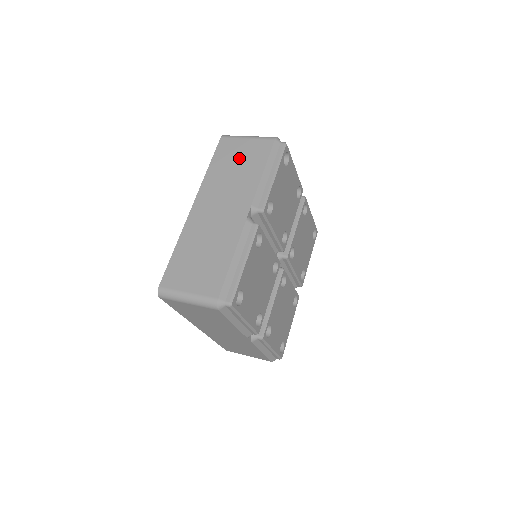
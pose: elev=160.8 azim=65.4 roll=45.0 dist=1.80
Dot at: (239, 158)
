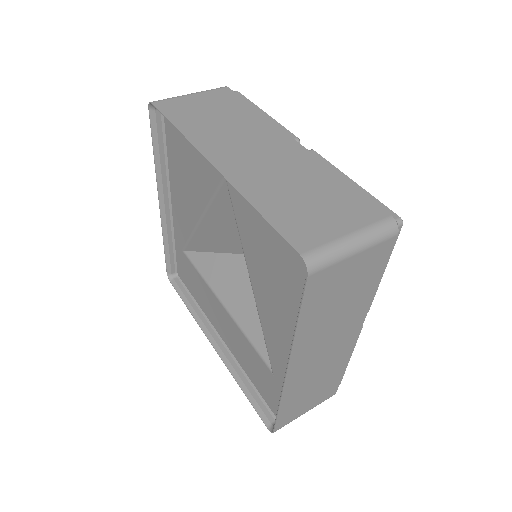
Dot at: (208, 109)
